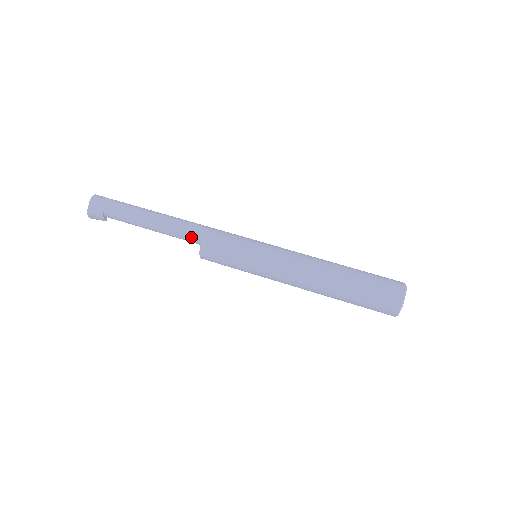
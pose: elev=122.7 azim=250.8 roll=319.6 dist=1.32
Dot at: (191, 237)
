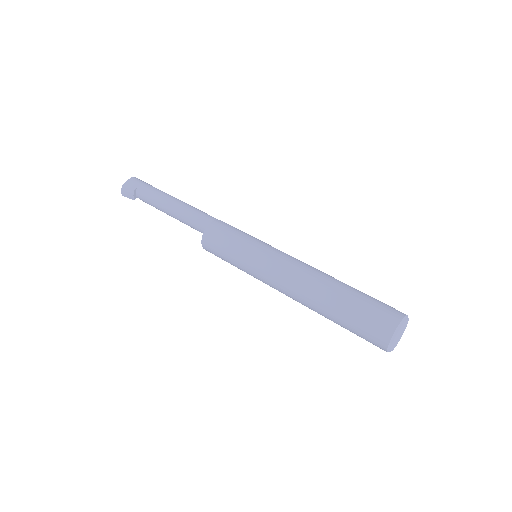
Dot at: (202, 222)
